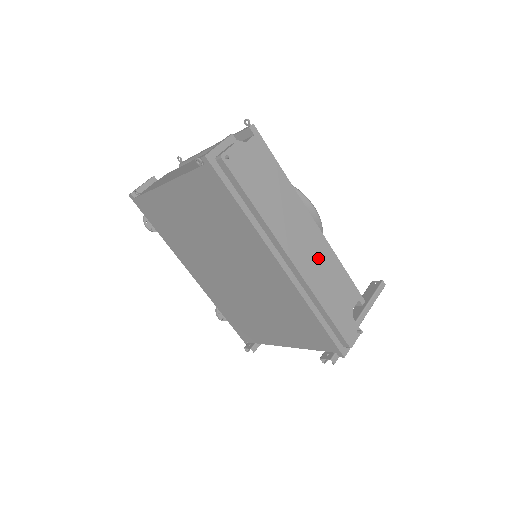
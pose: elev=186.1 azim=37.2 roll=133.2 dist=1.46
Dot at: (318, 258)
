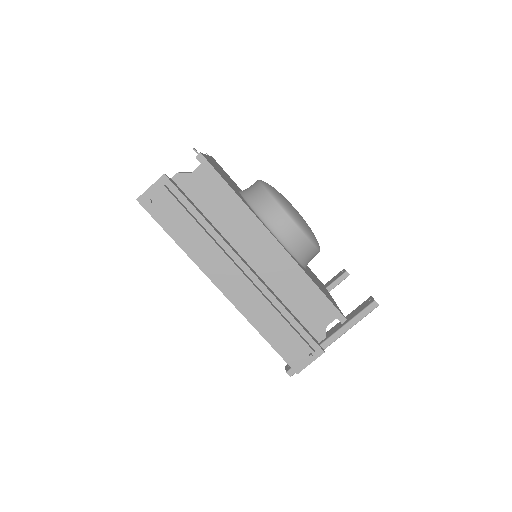
Dot at: (280, 277)
